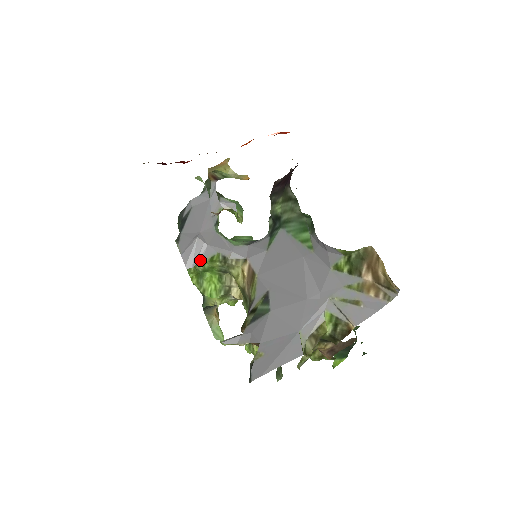
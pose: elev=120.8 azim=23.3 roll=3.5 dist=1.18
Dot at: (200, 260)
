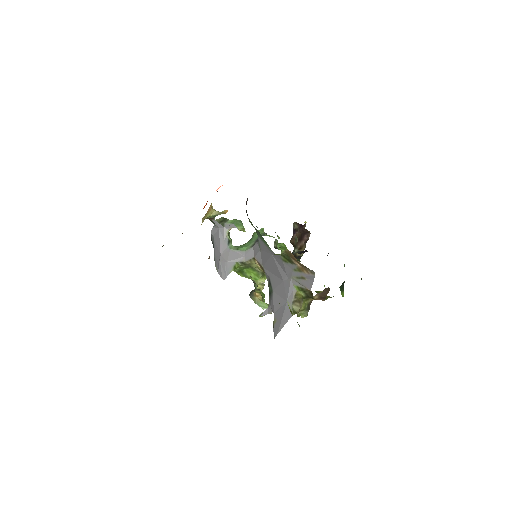
Dot at: (228, 272)
